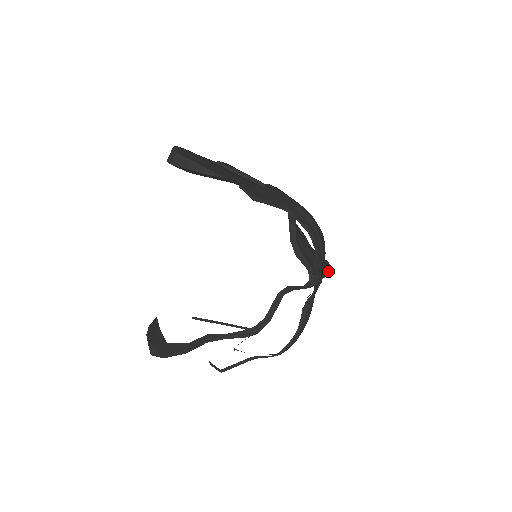
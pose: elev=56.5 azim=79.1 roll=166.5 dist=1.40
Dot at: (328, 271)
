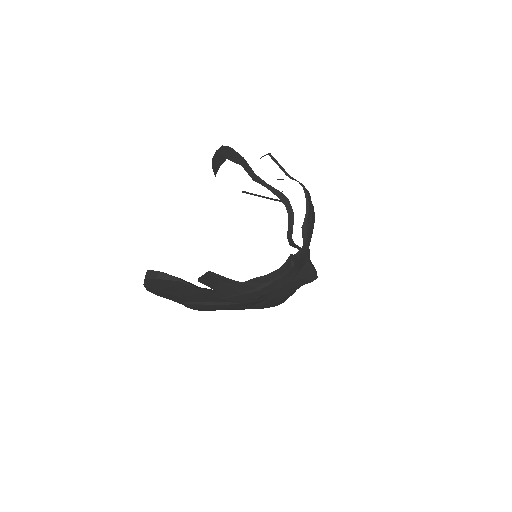
Dot at: (315, 270)
